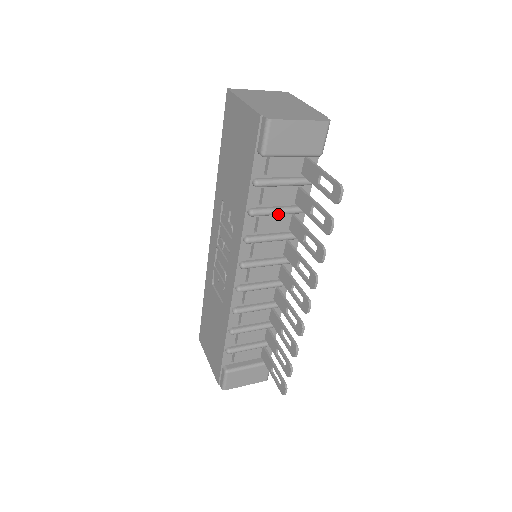
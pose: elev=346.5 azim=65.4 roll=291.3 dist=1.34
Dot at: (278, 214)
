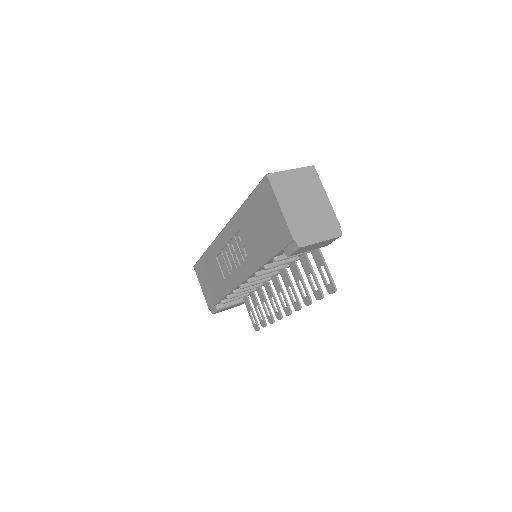
Dot at: (284, 264)
